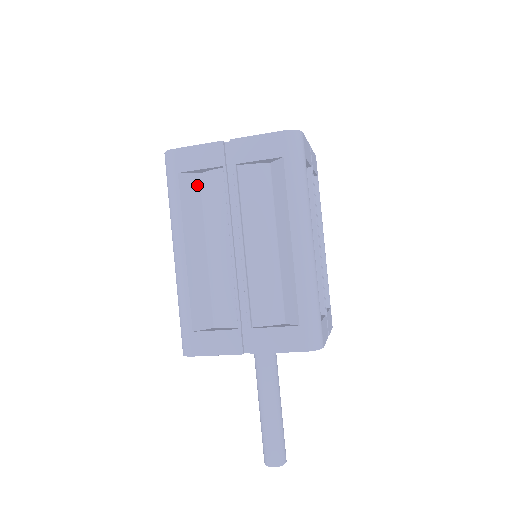
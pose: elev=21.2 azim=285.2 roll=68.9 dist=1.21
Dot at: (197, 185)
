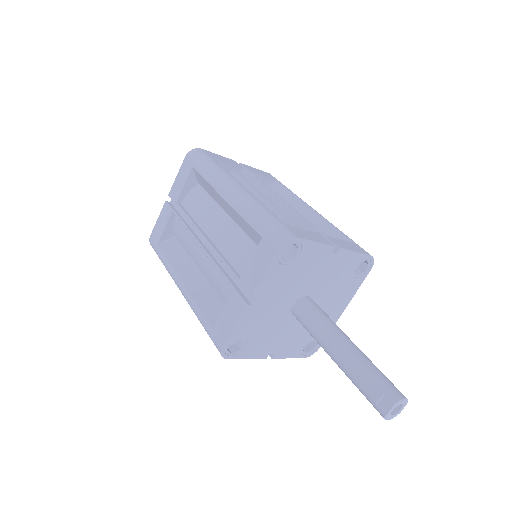
Dot at: (175, 242)
